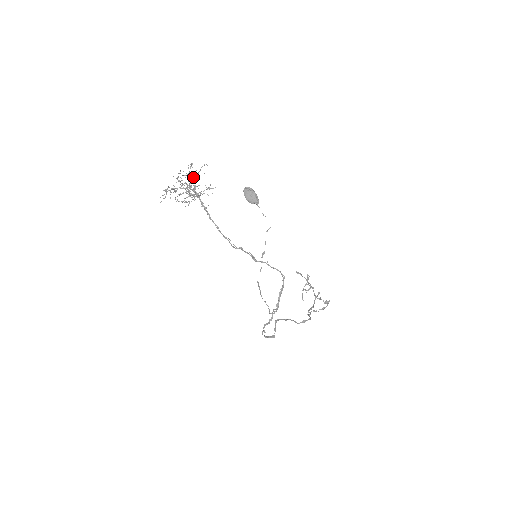
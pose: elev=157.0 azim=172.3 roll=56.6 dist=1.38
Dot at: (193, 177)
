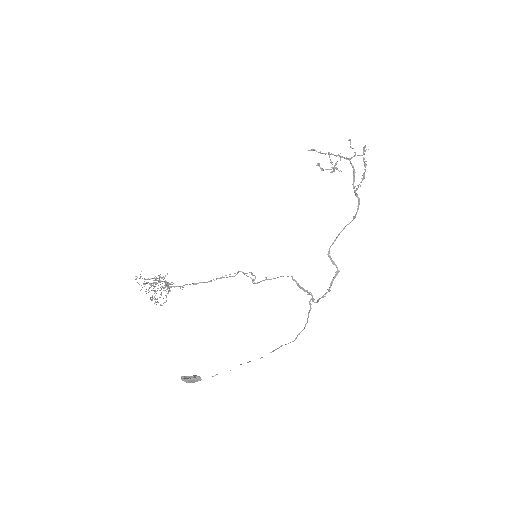
Dot at: (150, 298)
